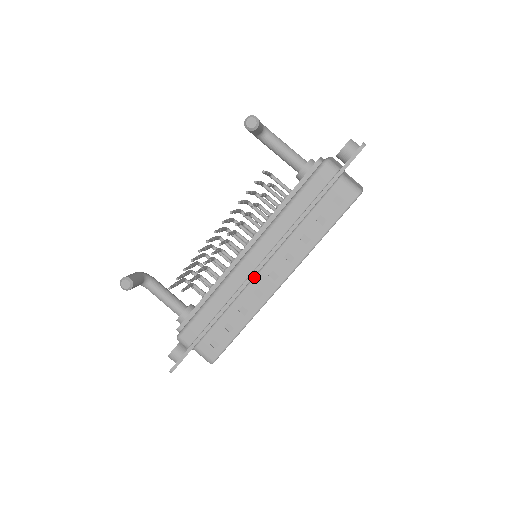
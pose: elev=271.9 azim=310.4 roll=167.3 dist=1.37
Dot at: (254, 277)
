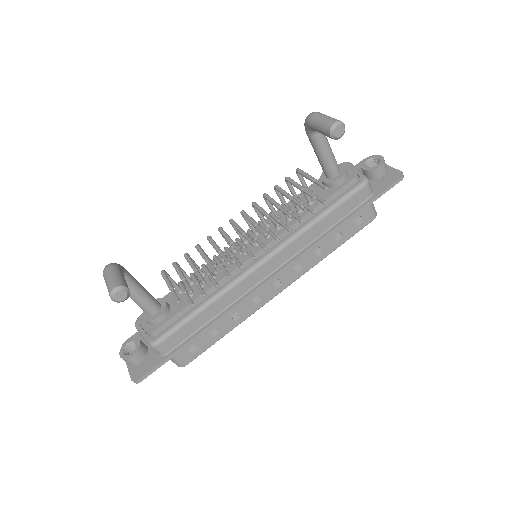
Dot at: (259, 284)
